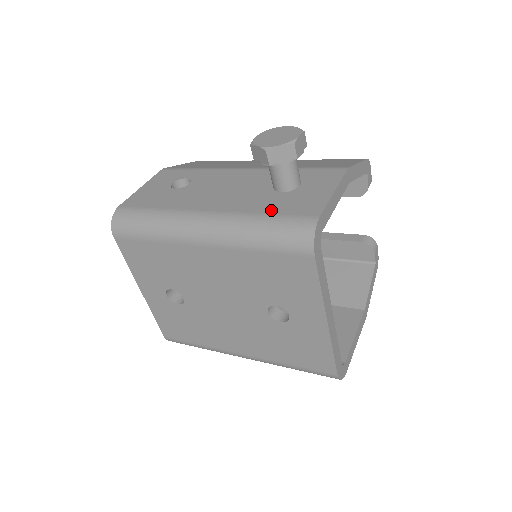
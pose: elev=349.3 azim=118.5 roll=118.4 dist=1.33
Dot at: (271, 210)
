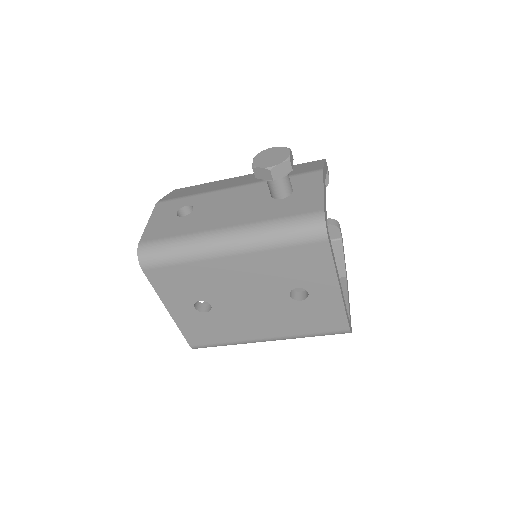
Dot at: (282, 214)
